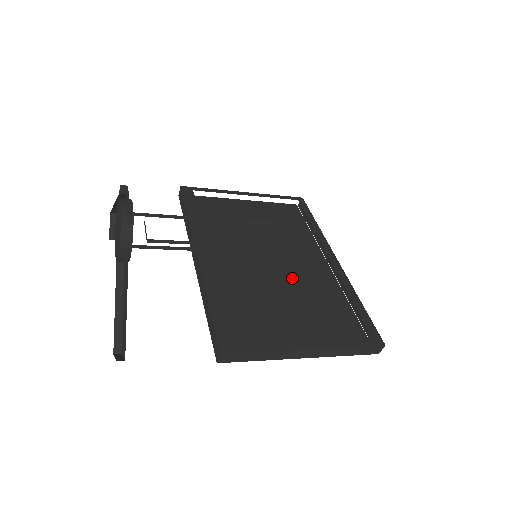
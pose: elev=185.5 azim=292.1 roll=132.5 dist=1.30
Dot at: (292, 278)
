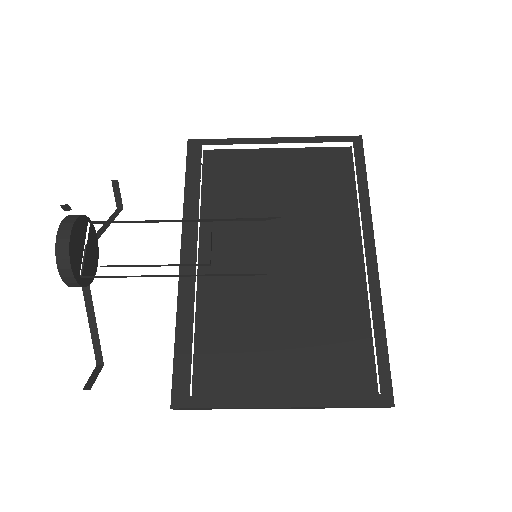
Dot at: (300, 286)
